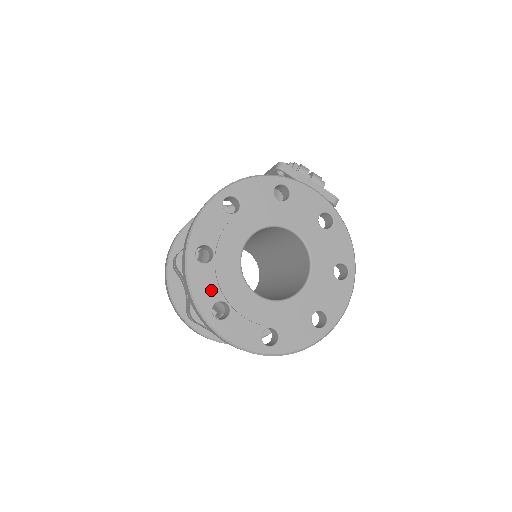
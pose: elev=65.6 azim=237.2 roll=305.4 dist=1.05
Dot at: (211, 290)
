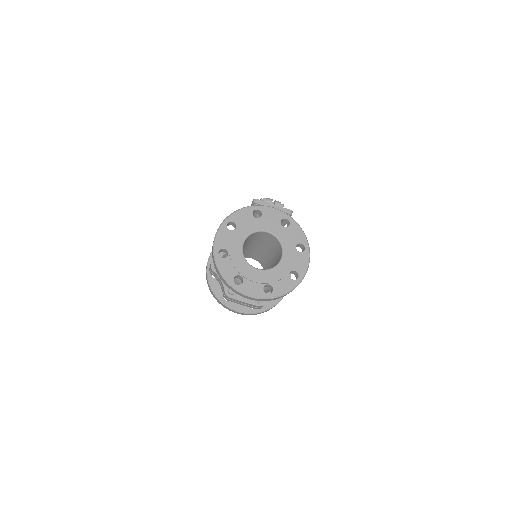
Dot at: (231, 271)
